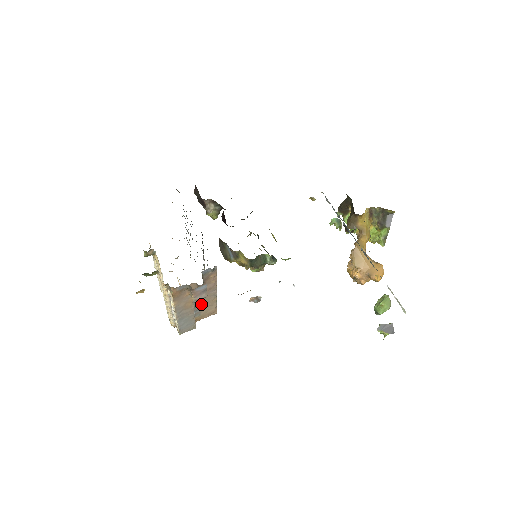
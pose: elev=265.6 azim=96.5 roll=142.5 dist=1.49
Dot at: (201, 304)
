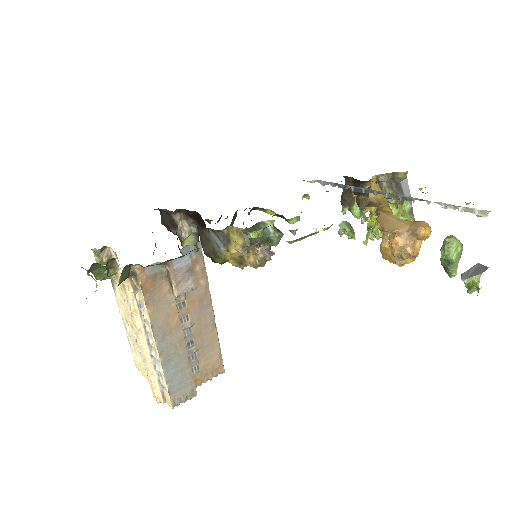
Dot at: (195, 339)
